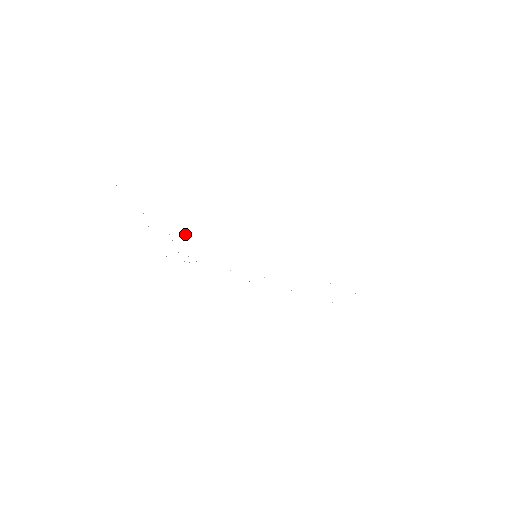
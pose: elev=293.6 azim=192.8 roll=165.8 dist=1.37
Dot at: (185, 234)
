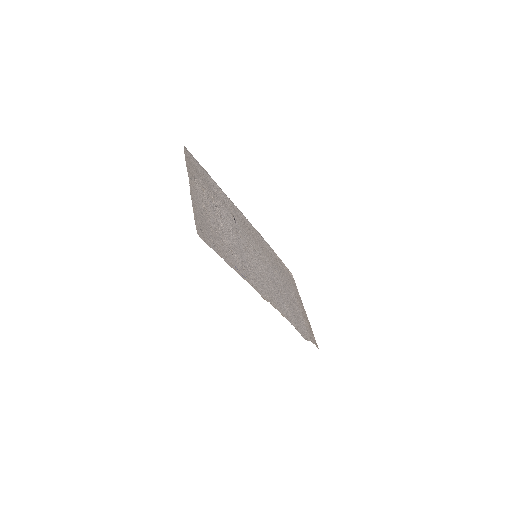
Dot at: (224, 220)
